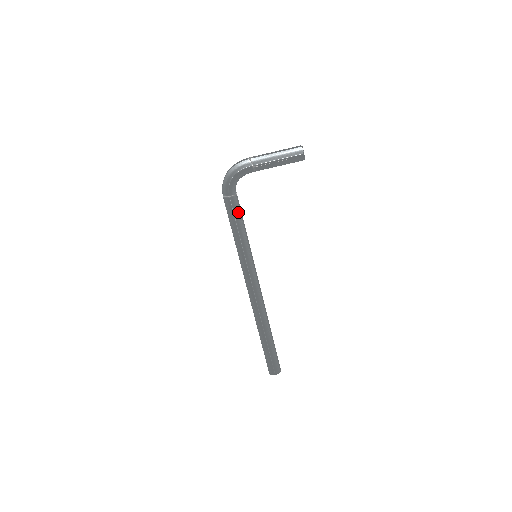
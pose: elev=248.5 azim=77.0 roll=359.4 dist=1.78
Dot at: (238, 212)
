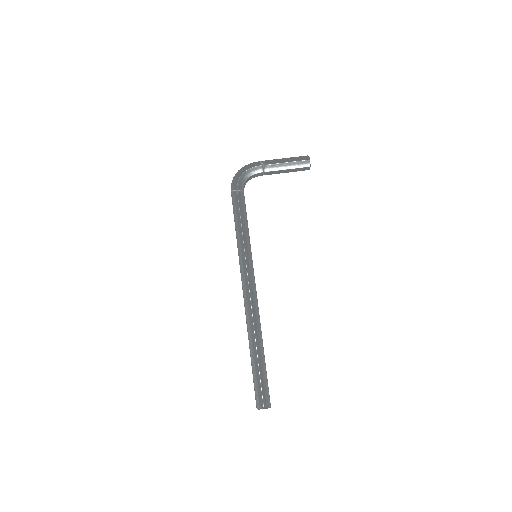
Dot at: (243, 207)
